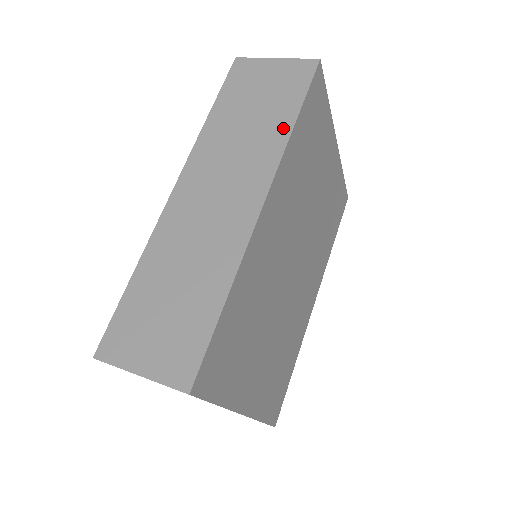
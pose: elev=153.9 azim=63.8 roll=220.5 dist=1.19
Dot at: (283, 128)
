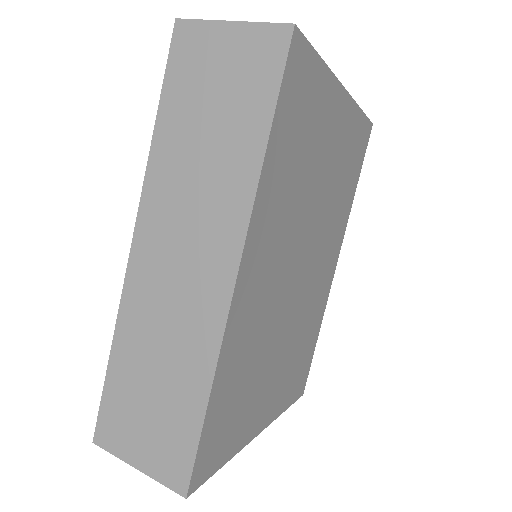
Dot at: (250, 158)
